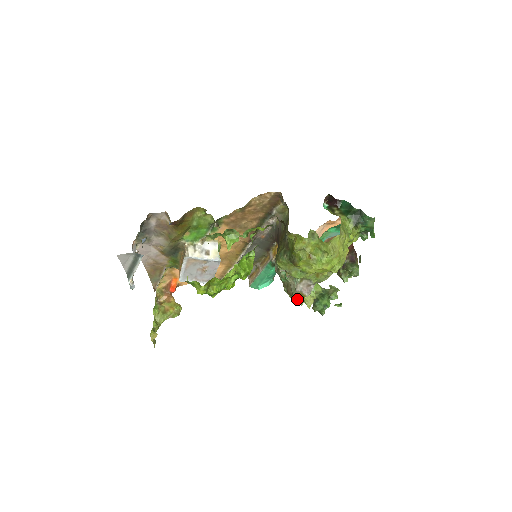
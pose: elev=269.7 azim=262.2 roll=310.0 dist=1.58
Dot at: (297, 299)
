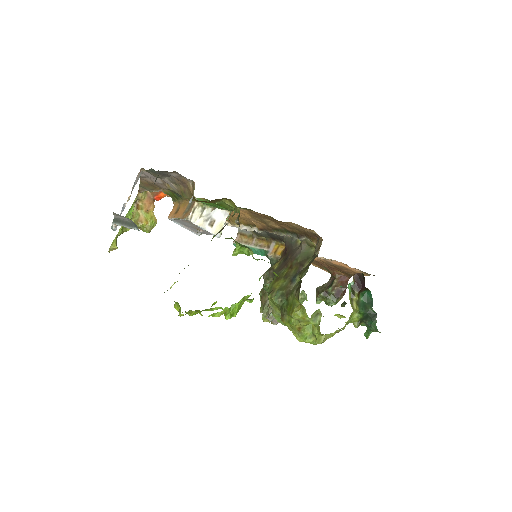
Dot at: (264, 317)
